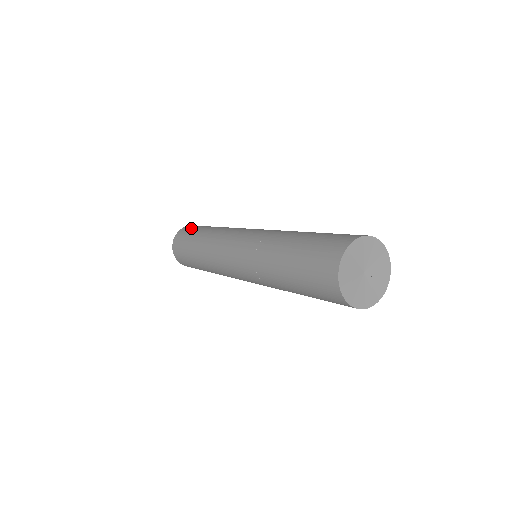
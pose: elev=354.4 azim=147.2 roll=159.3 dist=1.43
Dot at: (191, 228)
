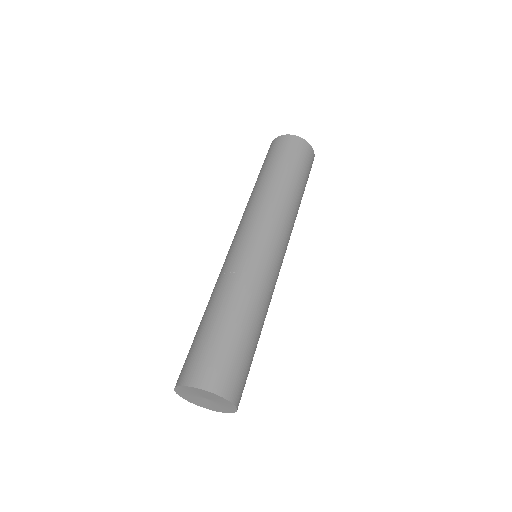
Dot at: (264, 160)
